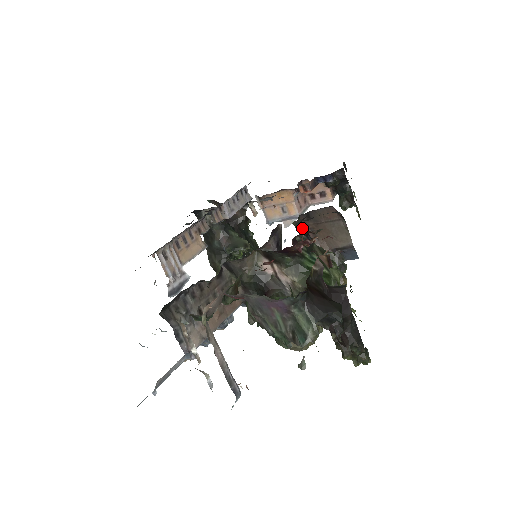
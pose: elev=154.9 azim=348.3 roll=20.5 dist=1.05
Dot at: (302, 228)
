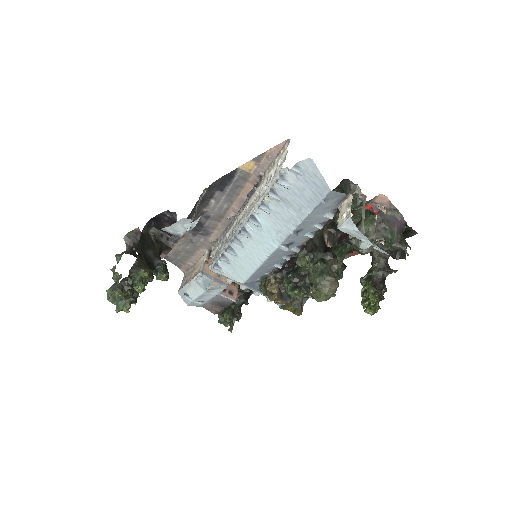
Dot at: occluded
